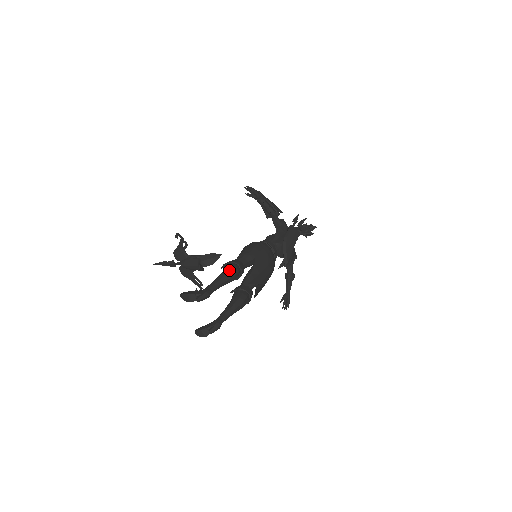
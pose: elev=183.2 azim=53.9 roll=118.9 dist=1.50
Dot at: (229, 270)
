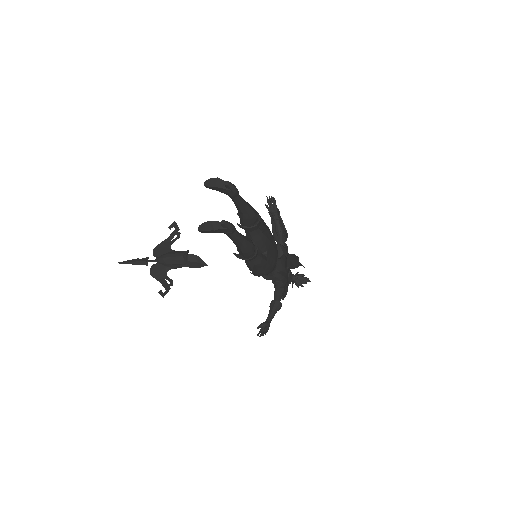
Dot at: occluded
